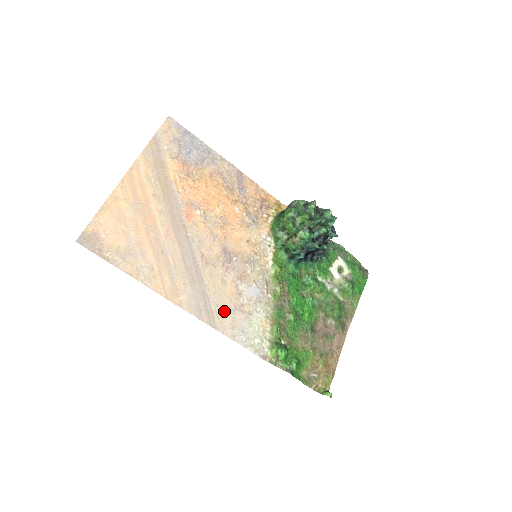
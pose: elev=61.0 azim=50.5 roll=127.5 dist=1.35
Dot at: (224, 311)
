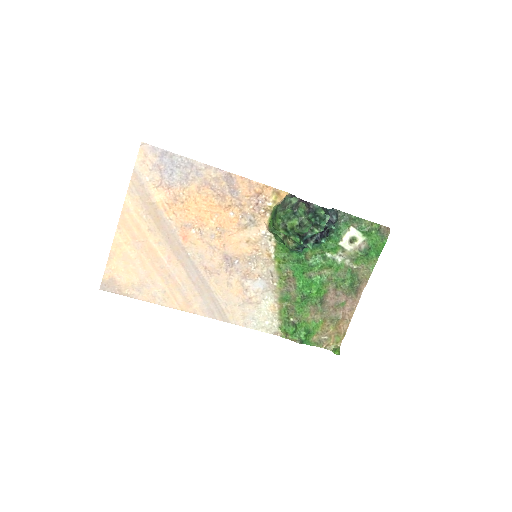
Dot at: (234, 307)
